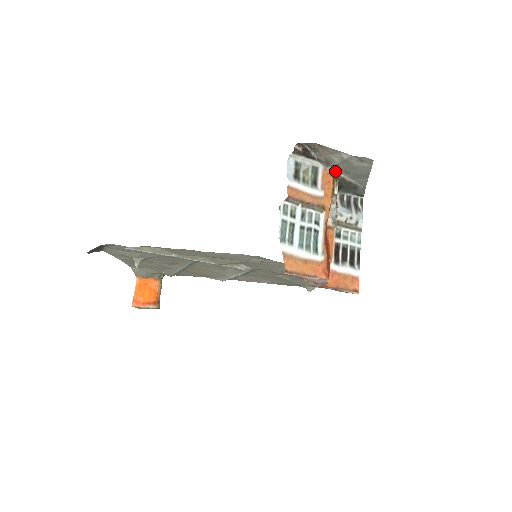
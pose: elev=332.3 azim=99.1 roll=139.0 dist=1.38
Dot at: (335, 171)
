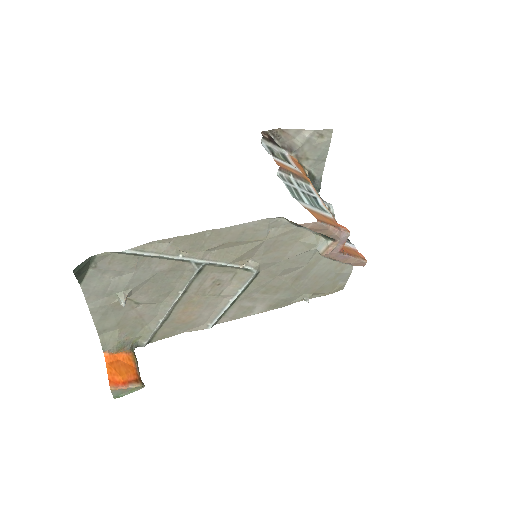
Dot at: (298, 158)
